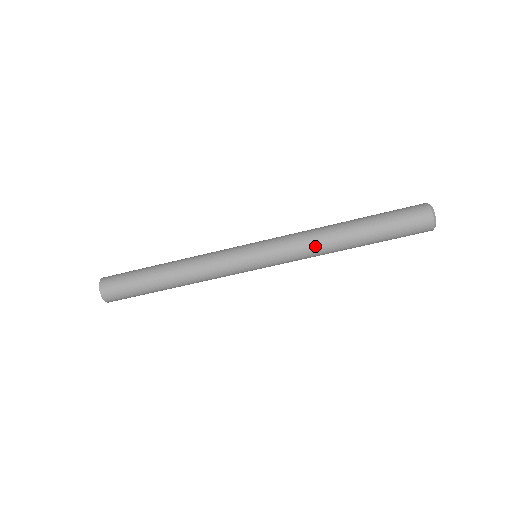
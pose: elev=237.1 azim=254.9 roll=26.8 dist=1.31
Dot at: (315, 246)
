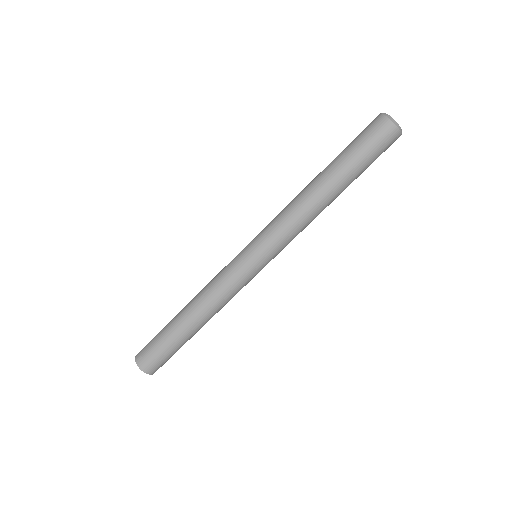
Dot at: (299, 213)
